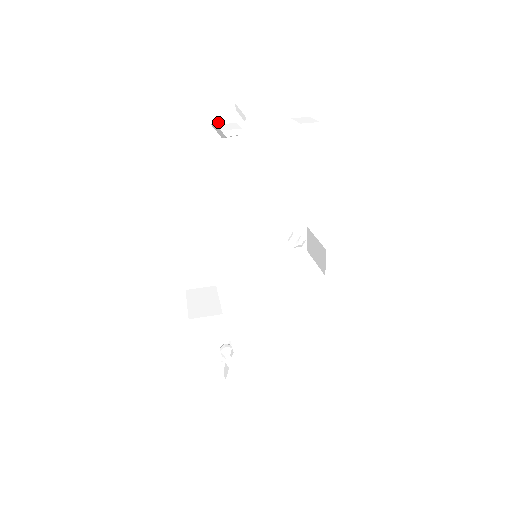
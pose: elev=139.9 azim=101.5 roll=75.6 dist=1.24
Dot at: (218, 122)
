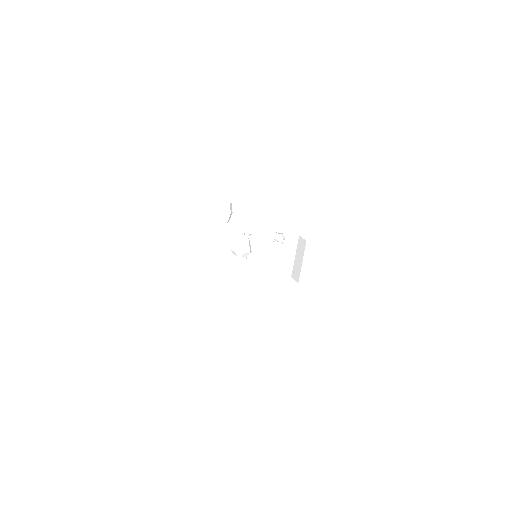
Dot at: (219, 202)
